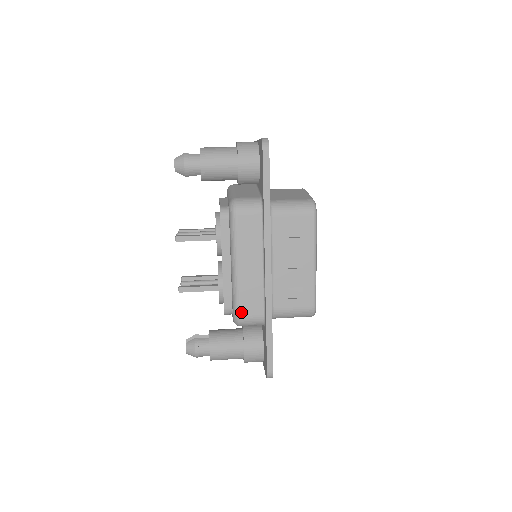
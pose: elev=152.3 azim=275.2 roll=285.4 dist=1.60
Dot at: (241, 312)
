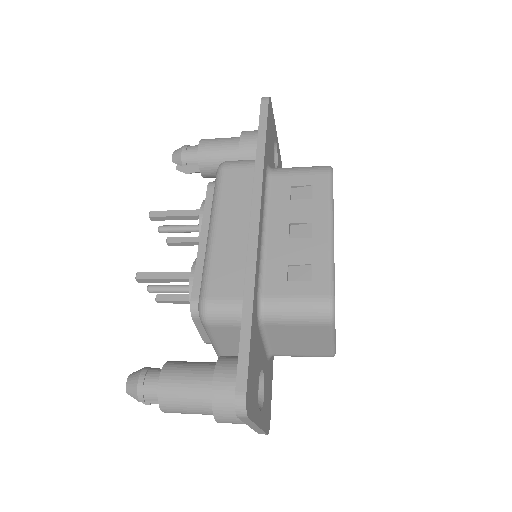
Dot at: (209, 291)
